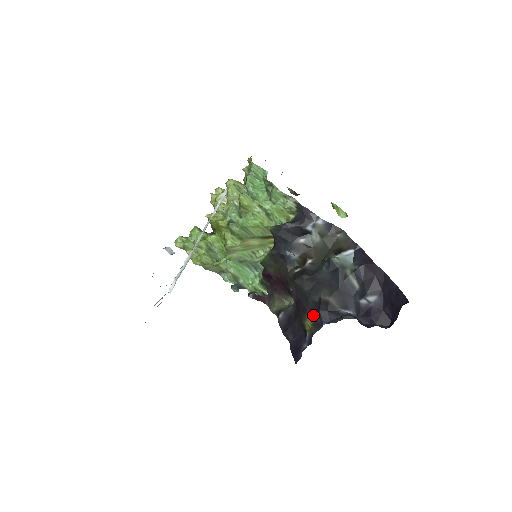
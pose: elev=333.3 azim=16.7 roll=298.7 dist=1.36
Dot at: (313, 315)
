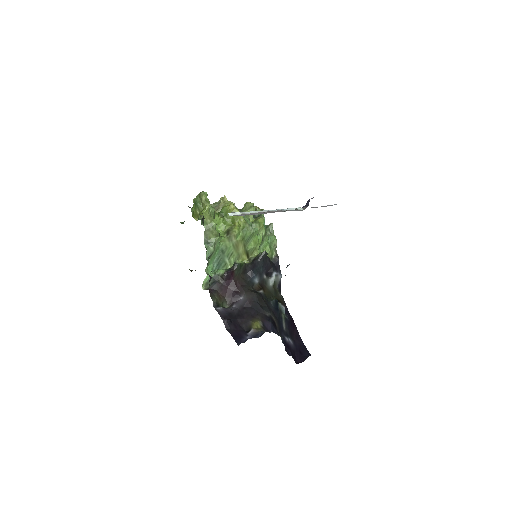
Dot at: (264, 321)
